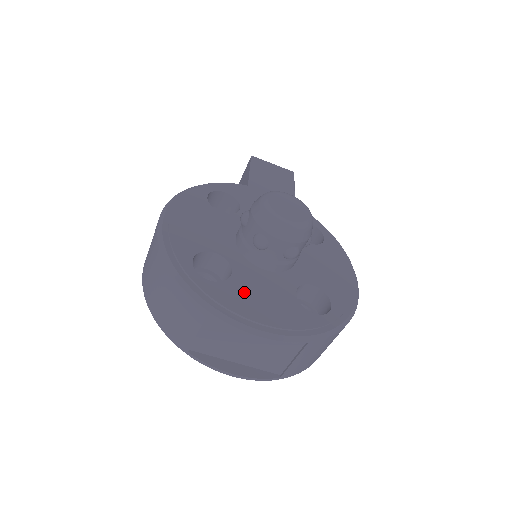
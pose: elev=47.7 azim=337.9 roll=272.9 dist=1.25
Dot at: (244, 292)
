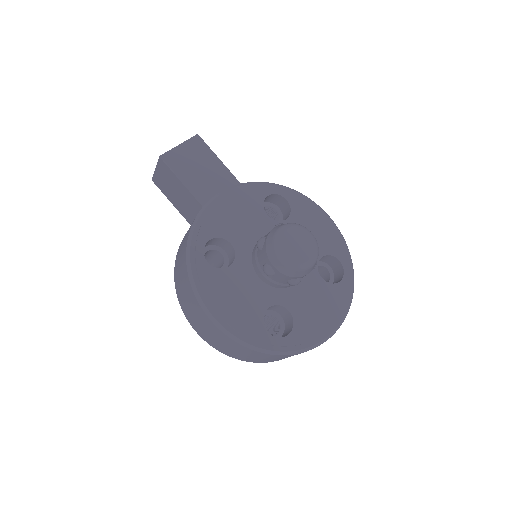
Dot at: (307, 316)
